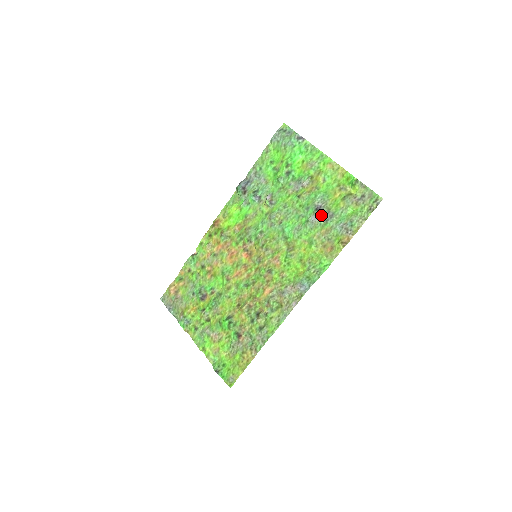
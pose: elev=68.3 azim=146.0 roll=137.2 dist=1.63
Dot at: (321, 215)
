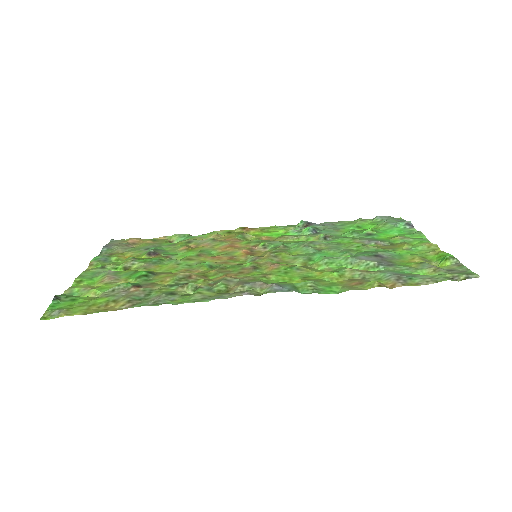
Dot at: (377, 259)
